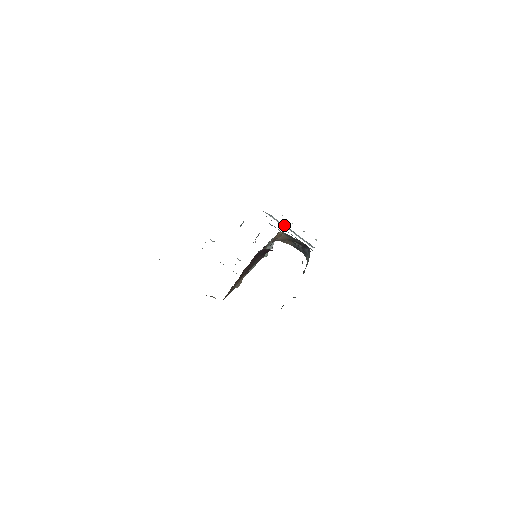
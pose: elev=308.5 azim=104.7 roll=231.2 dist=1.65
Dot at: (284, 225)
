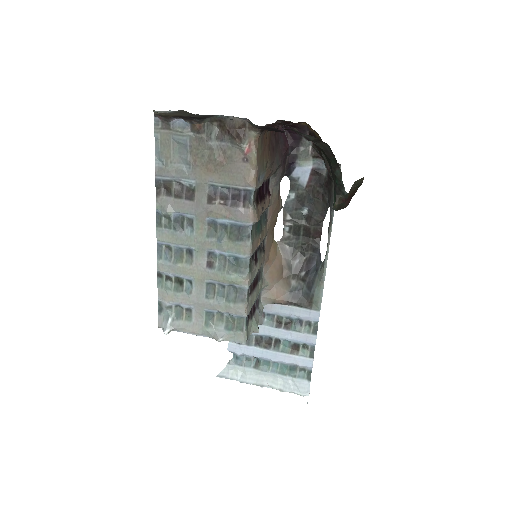
Dot at: (254, 375)
